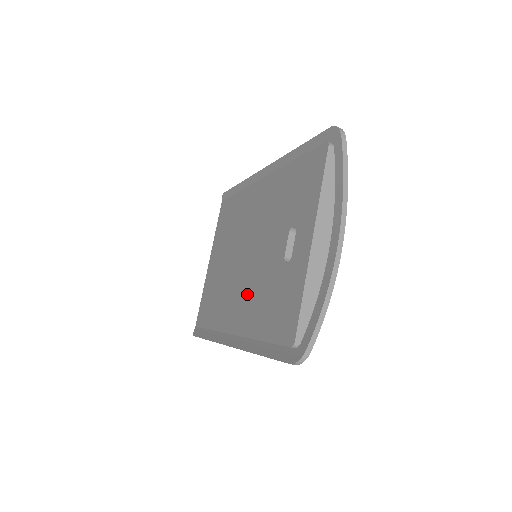
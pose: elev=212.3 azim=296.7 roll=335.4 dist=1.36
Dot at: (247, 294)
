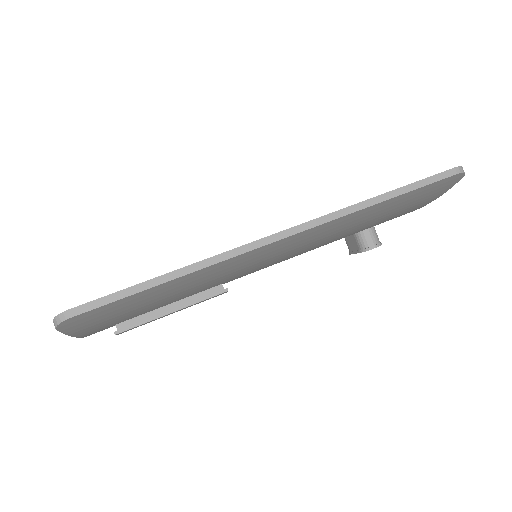
Dot at: occluded
